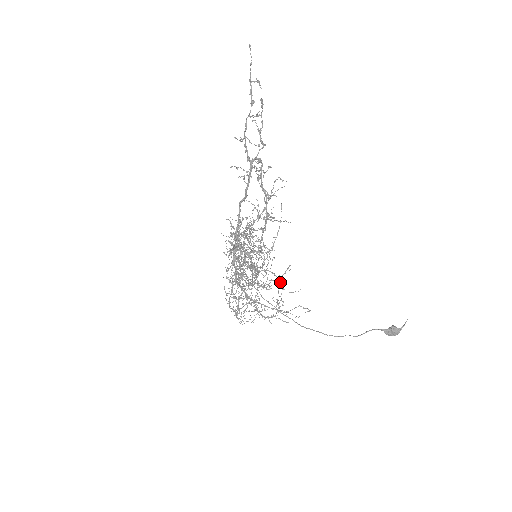
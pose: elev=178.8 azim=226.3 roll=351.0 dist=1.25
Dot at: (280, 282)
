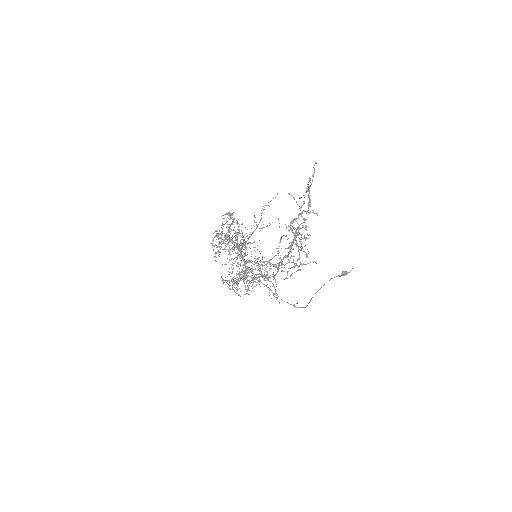
Dot at: (270, 264)
